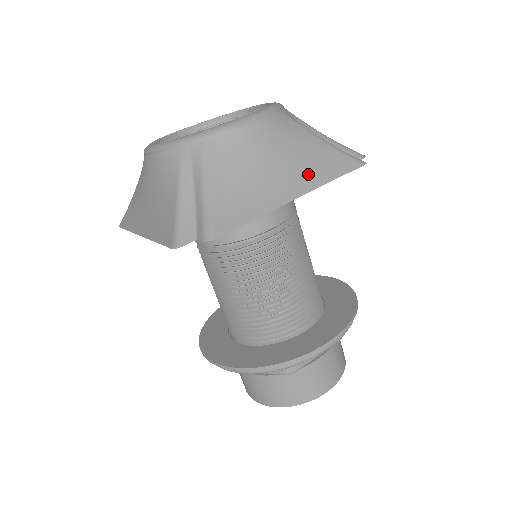
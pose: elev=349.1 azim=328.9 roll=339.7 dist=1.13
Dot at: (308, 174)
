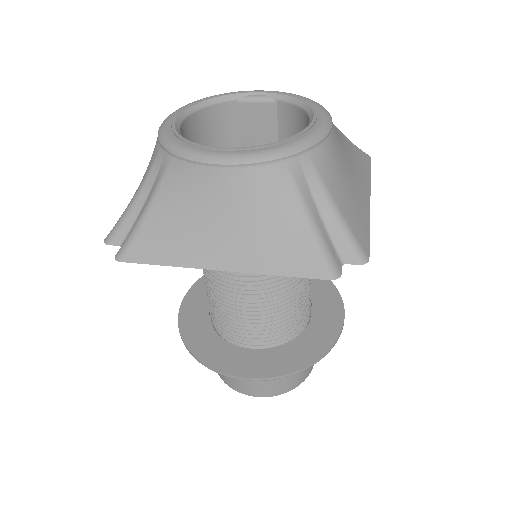
Dot at: (362, 174)
